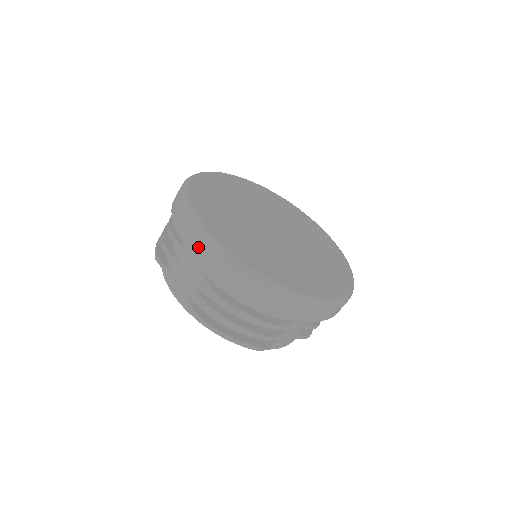
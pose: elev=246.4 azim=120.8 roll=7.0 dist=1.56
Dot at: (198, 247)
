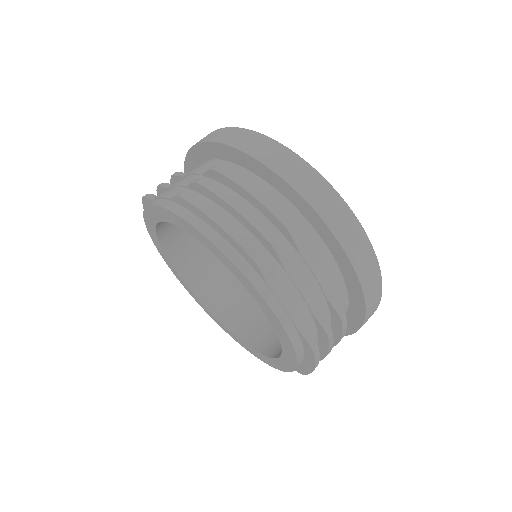
Dot at: (215, 134)
